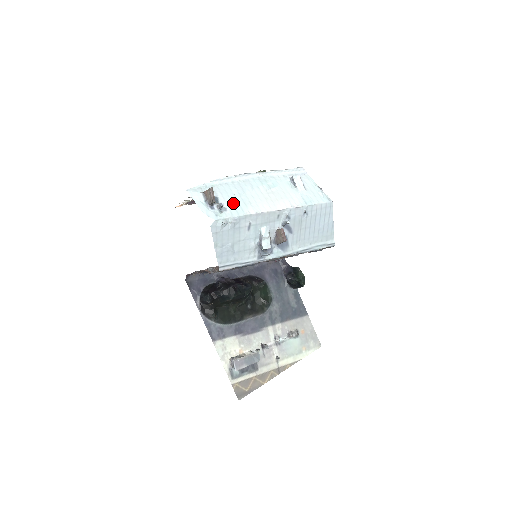
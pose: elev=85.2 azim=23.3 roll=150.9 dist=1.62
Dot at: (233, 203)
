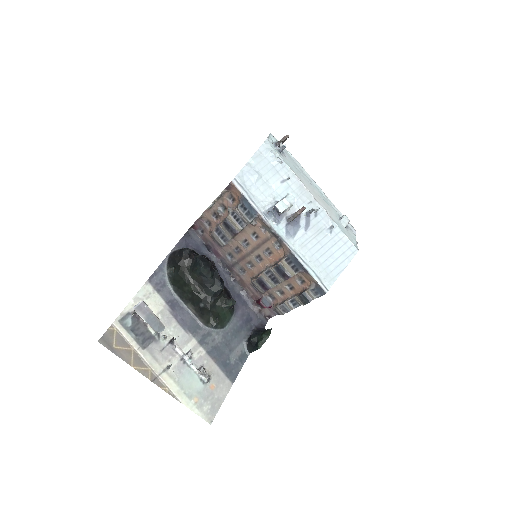
Dot at: (290, 163)
